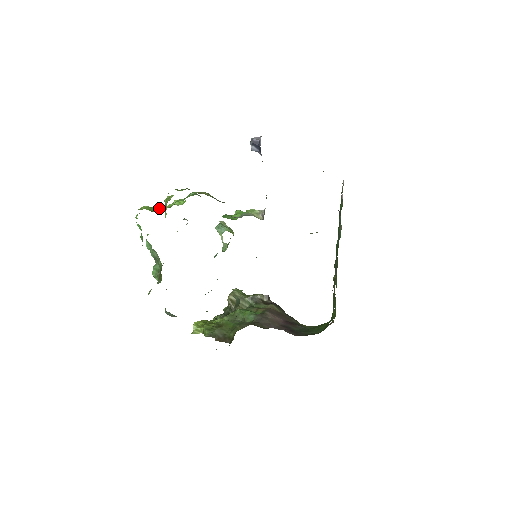
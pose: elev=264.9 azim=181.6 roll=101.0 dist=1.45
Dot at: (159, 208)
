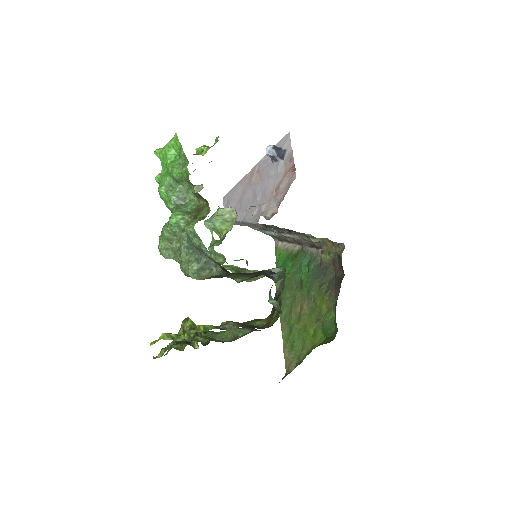
Dot at: occluded
